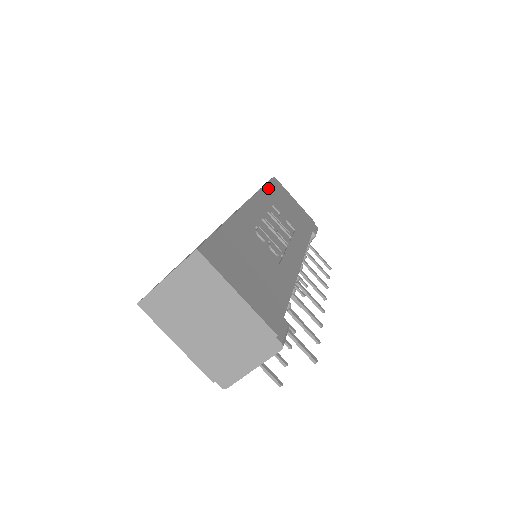
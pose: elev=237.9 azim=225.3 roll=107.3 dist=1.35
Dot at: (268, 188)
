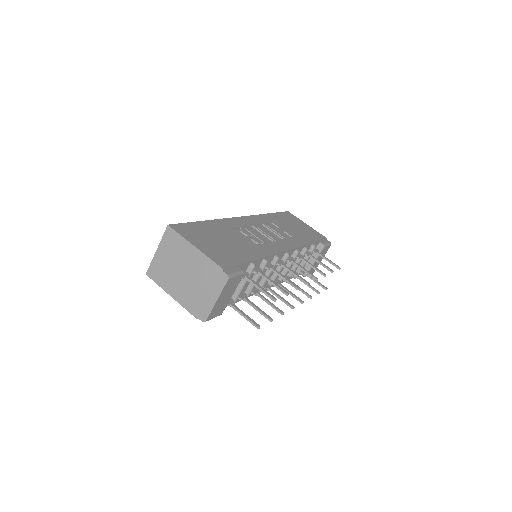
Dot at: (274, 215)
